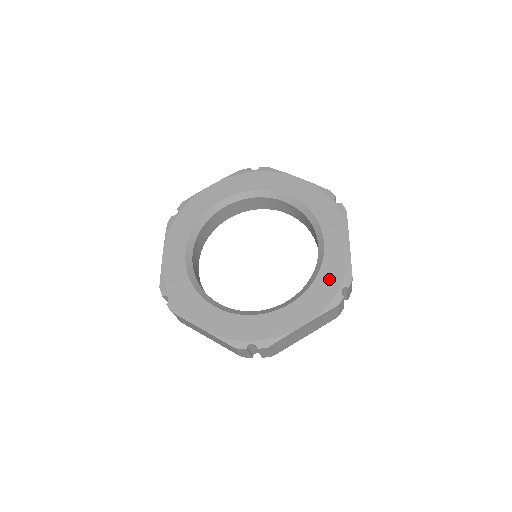
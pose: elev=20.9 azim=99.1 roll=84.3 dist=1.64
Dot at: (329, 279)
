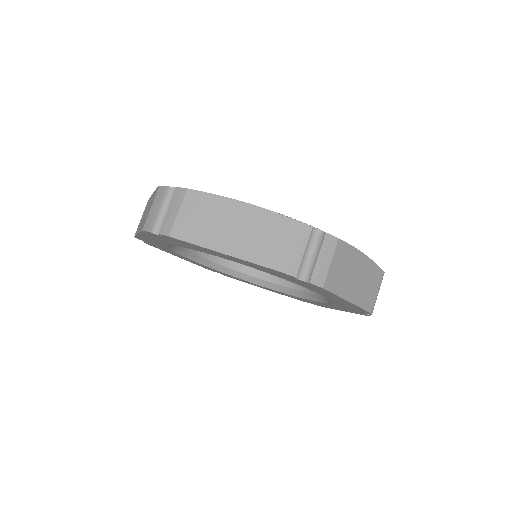
Dot at: occluded
